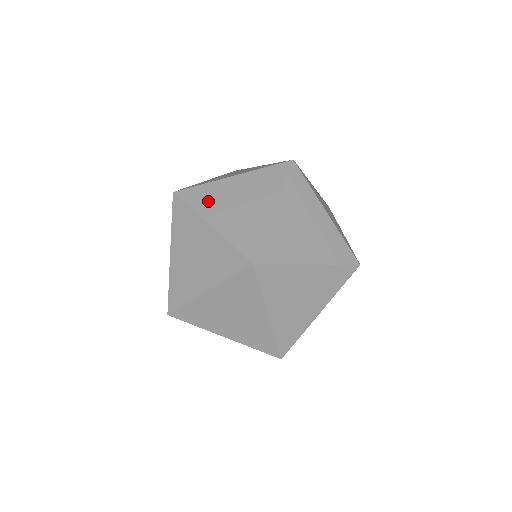
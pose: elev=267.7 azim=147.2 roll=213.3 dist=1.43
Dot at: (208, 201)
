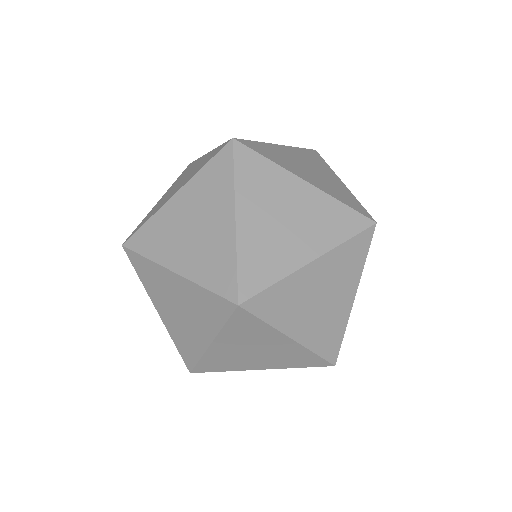
Dot at: (257, 186)
